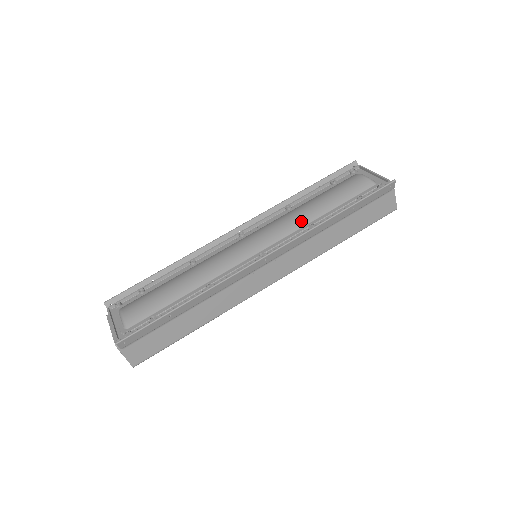
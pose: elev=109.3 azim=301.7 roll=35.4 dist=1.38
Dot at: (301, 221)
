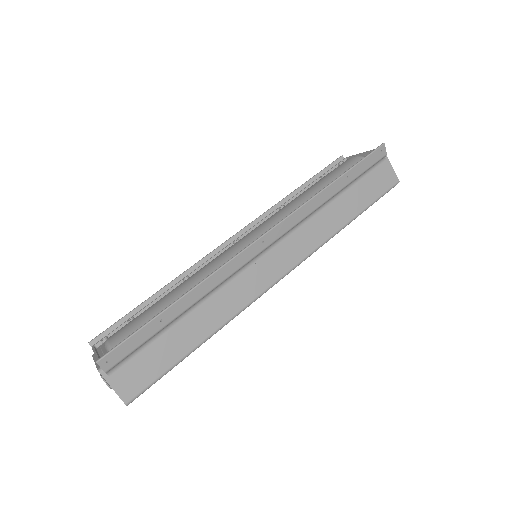
Dot at: (296, 205)
